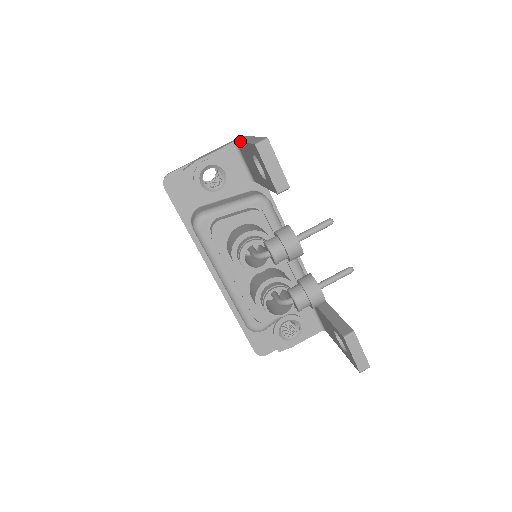
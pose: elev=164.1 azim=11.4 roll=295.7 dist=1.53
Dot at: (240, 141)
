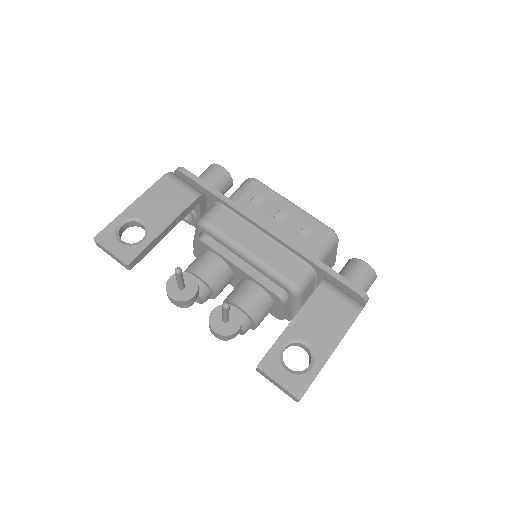
Dot at: occluded
